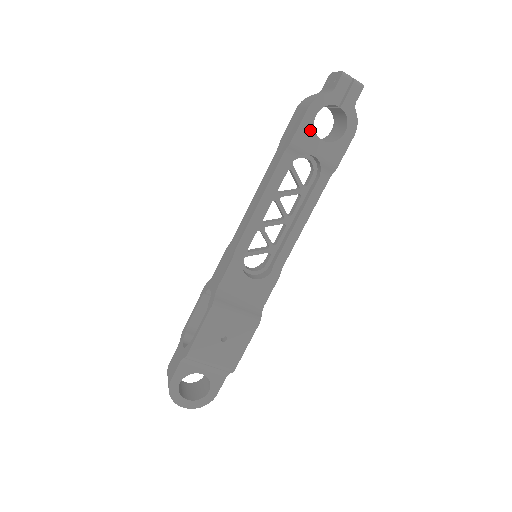
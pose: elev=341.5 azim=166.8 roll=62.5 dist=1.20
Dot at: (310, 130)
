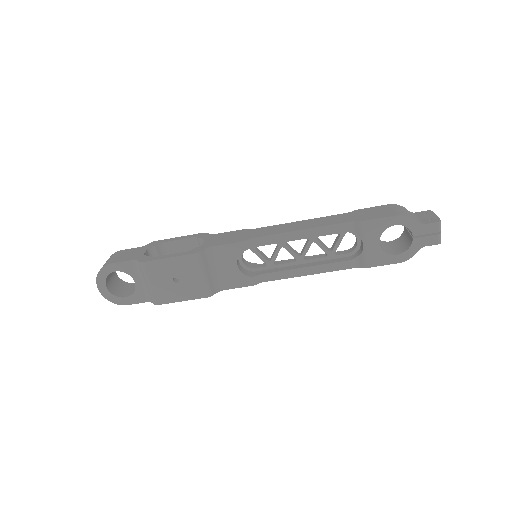
Dot at: (381, 229)
